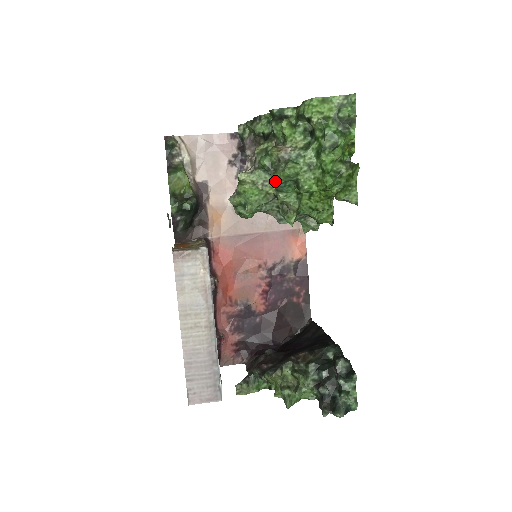
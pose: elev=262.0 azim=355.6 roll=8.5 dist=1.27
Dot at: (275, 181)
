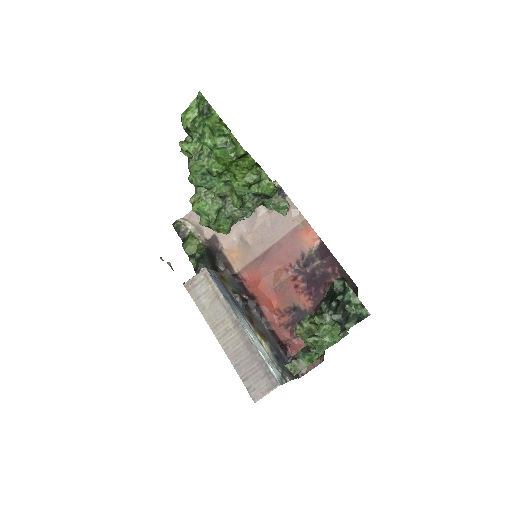
Dot at: (195, 182)
